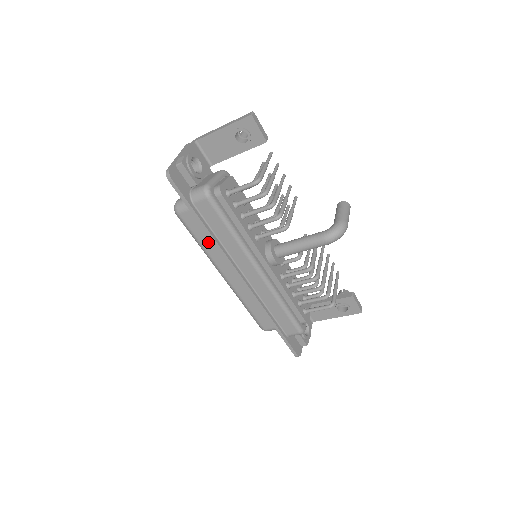
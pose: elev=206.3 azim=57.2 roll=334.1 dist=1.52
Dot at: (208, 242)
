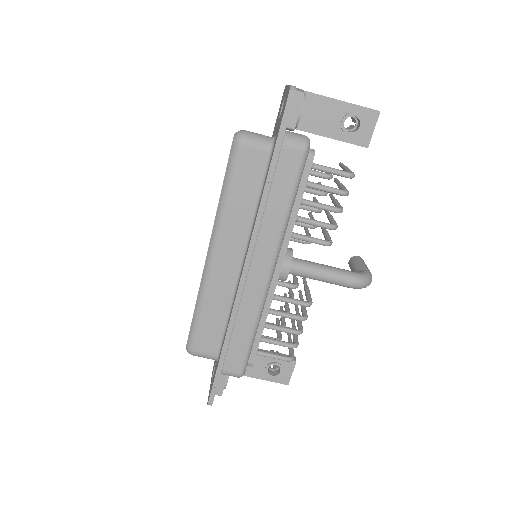
Dot at: (240, 202)
